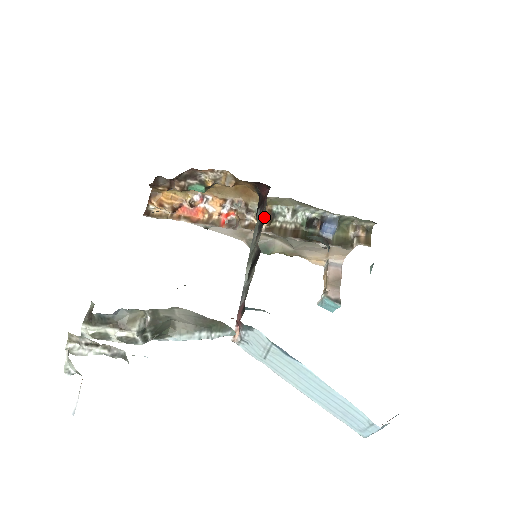
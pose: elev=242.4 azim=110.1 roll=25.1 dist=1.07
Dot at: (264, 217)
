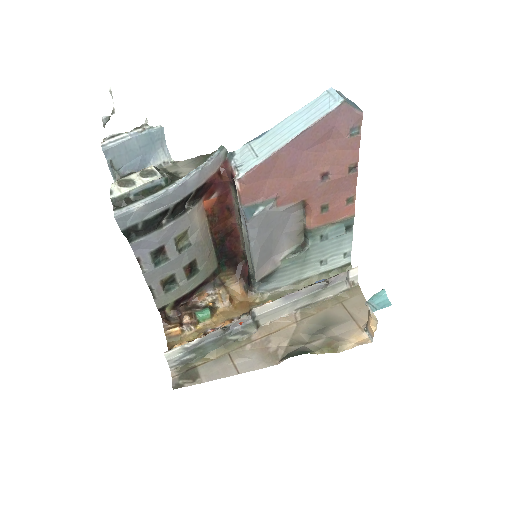
Dot at: occluded
